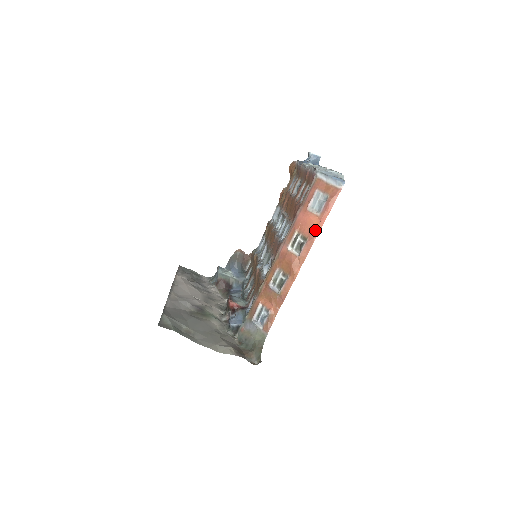
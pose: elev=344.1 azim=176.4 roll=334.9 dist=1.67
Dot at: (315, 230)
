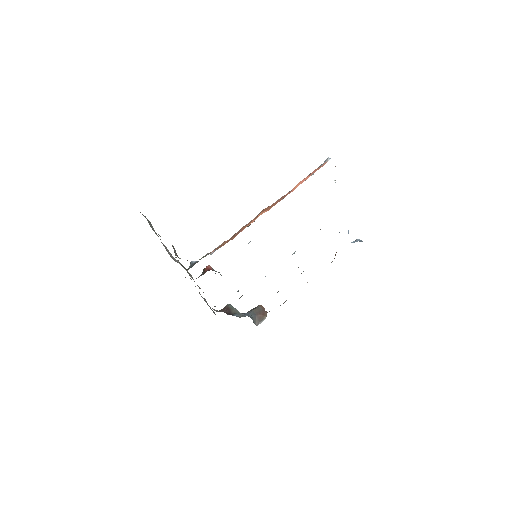
Dot at: (294, 187)
